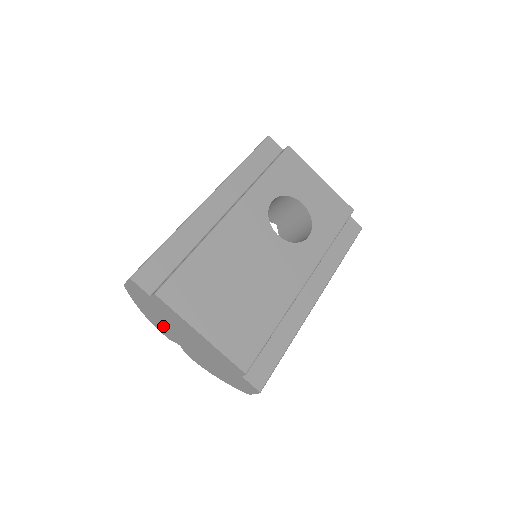
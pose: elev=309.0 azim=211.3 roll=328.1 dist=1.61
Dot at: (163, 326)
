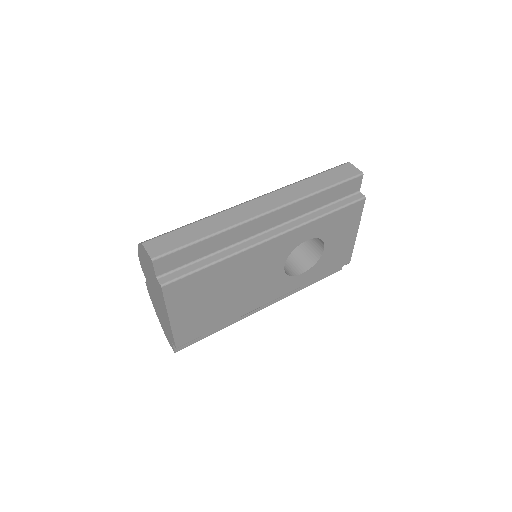
Dot at: (146, 271)
